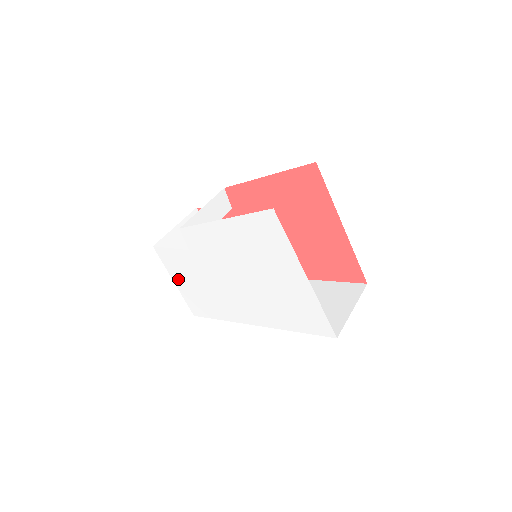
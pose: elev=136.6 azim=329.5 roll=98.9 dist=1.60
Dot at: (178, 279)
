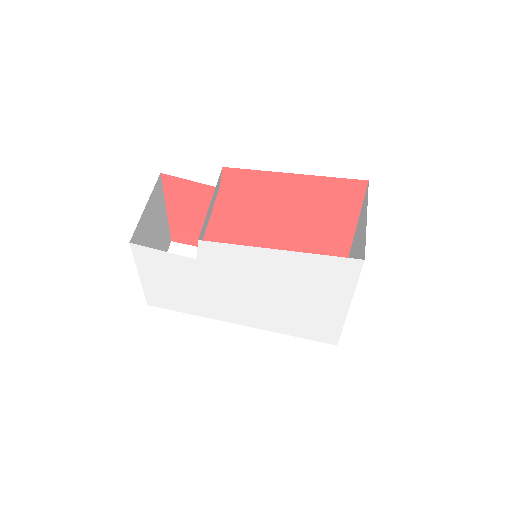
Dot at: (150, 276)
